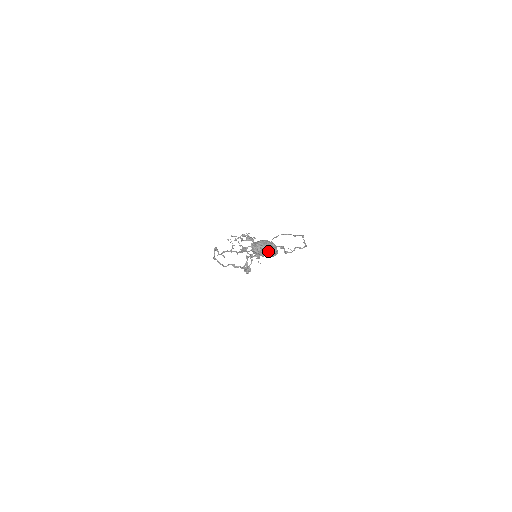
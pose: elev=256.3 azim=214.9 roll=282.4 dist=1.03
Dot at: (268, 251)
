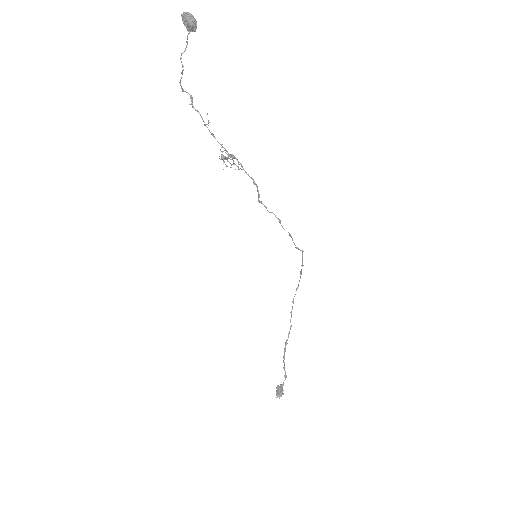
Dot at: (187, 14)
